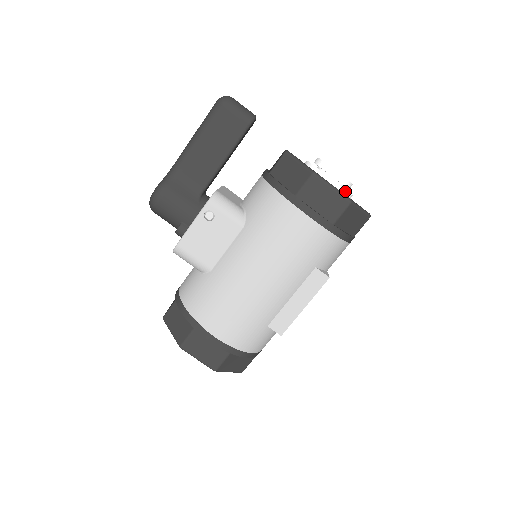
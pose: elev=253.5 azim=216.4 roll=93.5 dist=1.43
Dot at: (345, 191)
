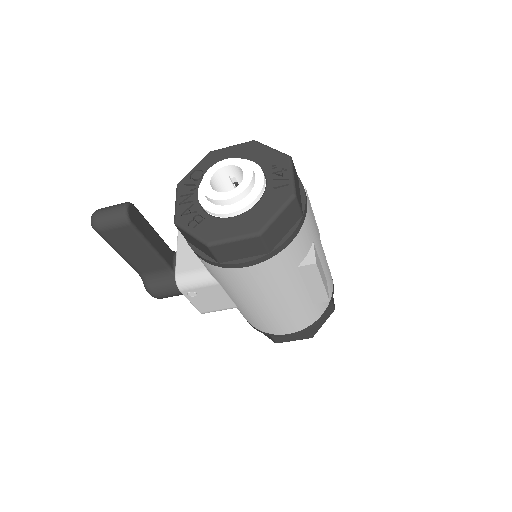
Dot at: (250, 204)
